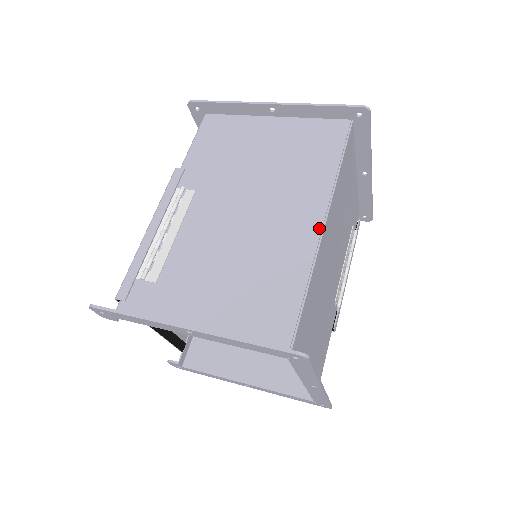
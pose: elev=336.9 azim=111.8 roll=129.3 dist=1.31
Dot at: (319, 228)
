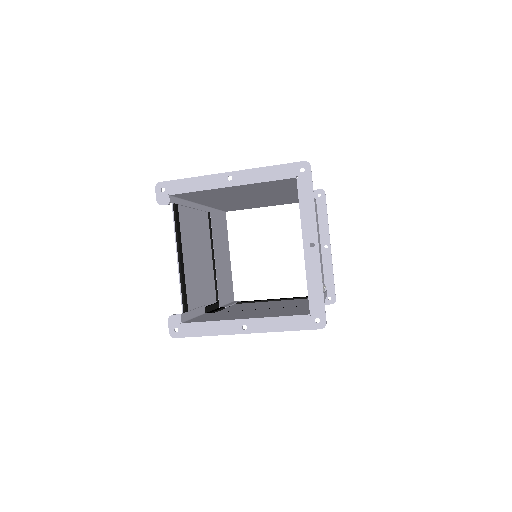
Dot at: occluded
